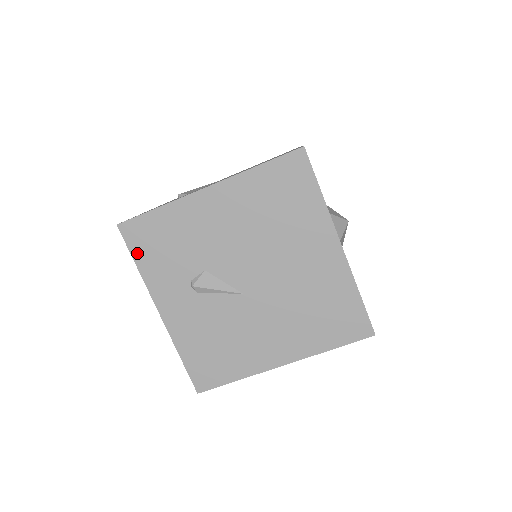
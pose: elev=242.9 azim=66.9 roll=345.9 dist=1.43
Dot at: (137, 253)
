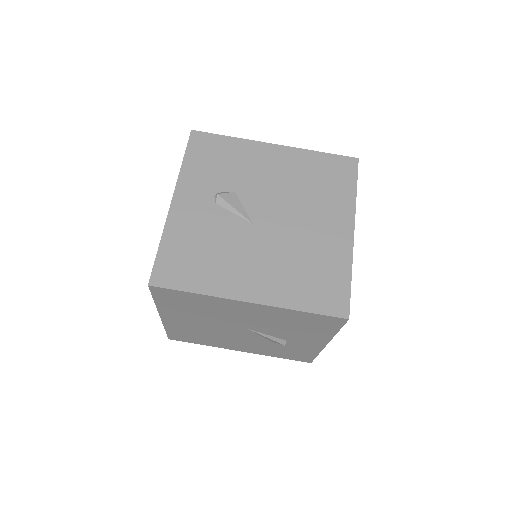
Dot at: (191, 153)
